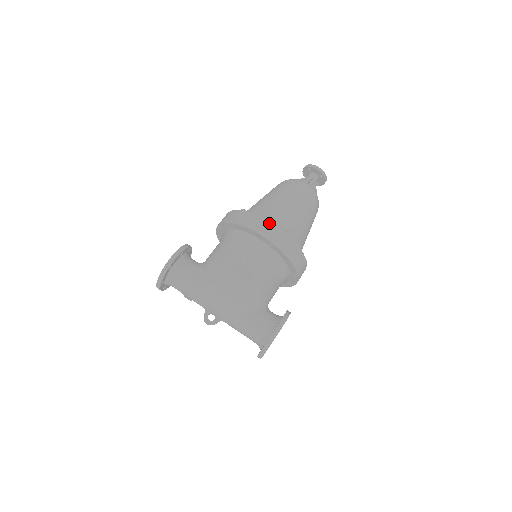
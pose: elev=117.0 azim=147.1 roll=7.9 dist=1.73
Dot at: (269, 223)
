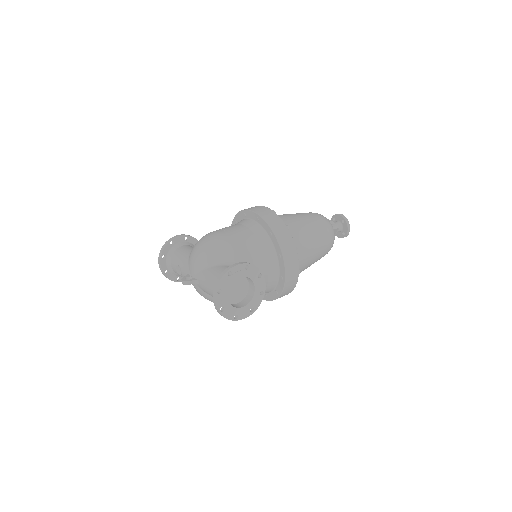
Dot at: (261, 206)
